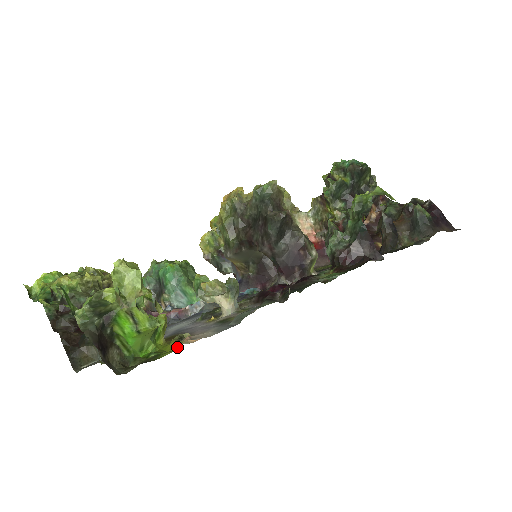
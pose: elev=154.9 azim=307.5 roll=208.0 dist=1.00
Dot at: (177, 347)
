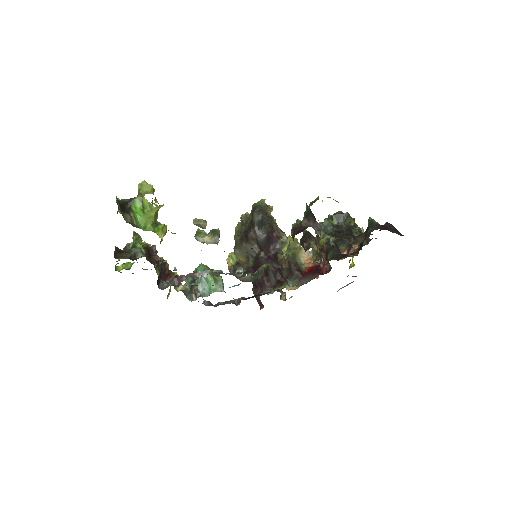
Dot at: occluded
